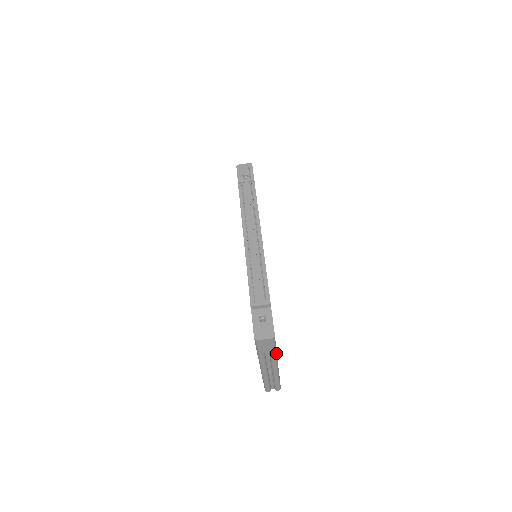
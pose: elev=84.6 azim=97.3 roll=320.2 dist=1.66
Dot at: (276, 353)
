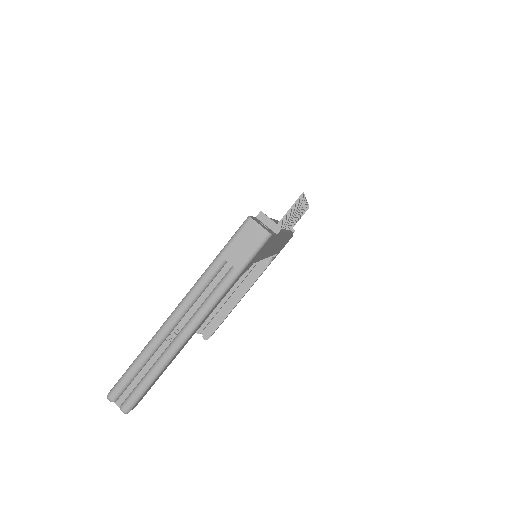
Dot at: (231, 283)
